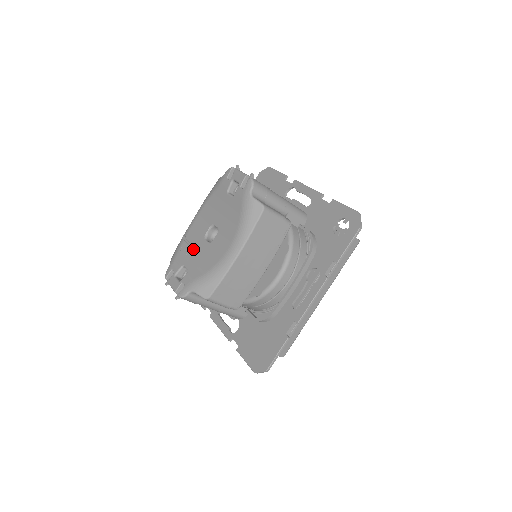
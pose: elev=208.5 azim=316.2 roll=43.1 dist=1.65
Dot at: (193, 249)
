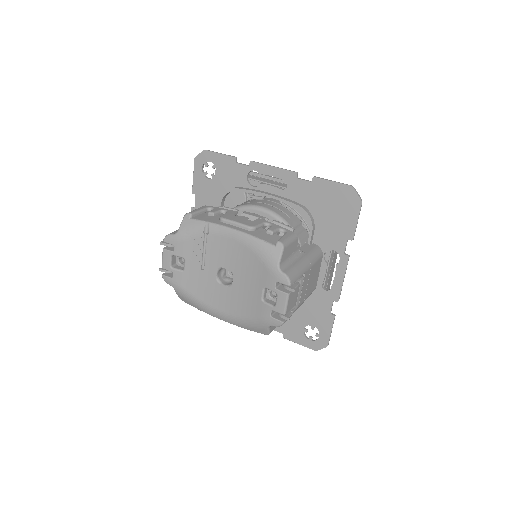
Dot at: (203, 257)
